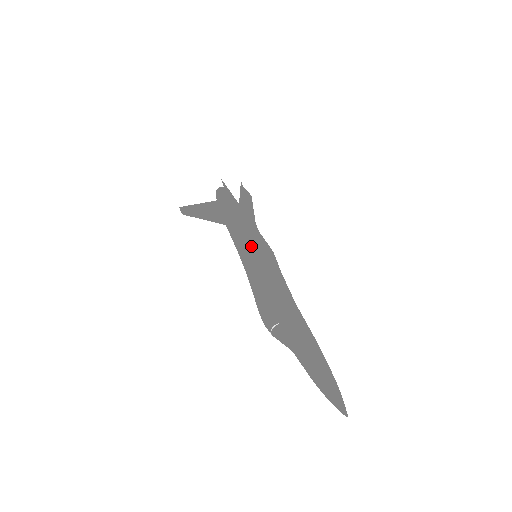
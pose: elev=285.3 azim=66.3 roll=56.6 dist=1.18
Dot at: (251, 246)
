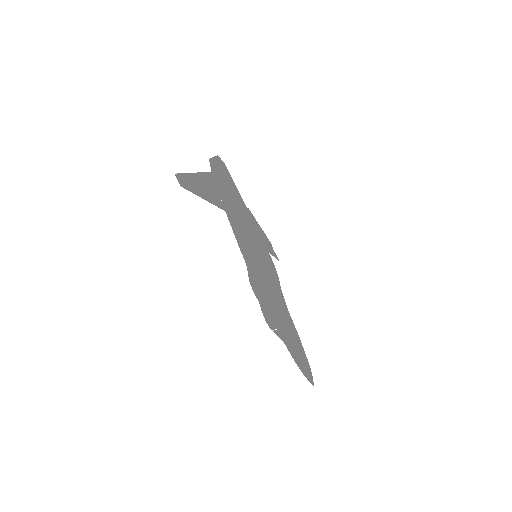
Dot at: occluded
